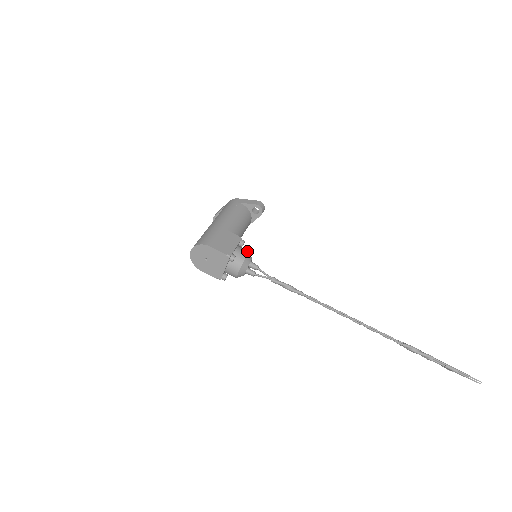
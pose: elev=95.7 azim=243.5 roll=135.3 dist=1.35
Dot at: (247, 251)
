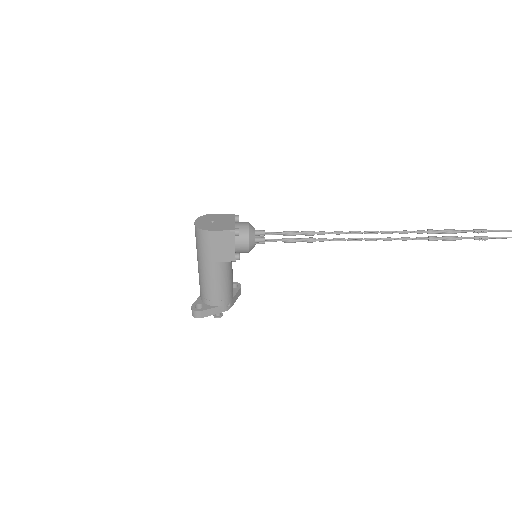
Dot at: occluded
